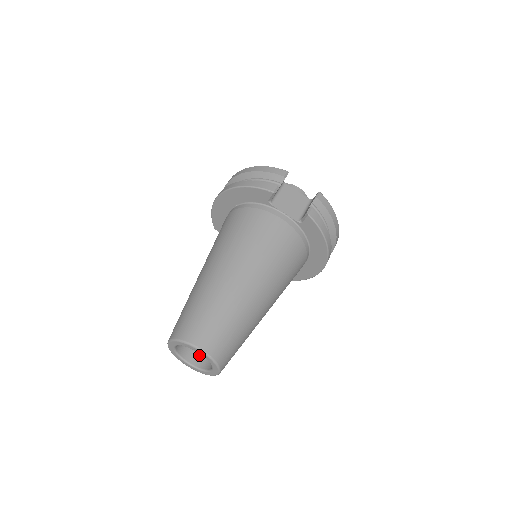
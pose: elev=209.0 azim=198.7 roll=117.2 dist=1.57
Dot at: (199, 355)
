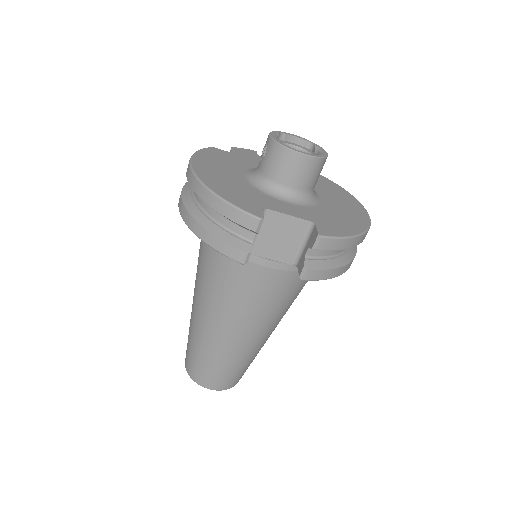
Dot at: occluded
